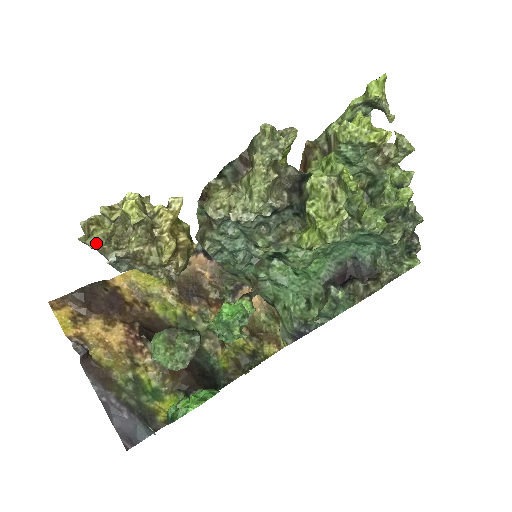
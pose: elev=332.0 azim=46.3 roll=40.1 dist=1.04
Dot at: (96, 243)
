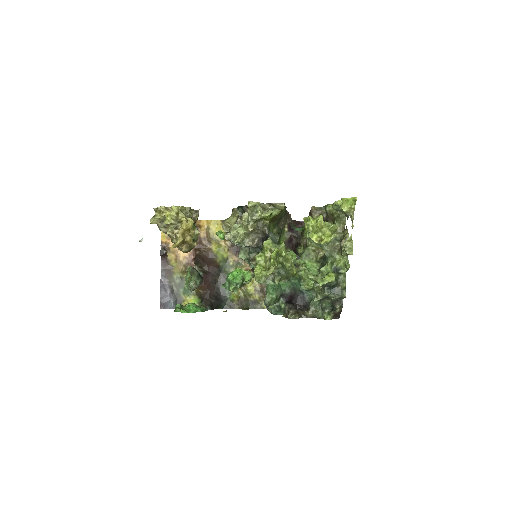
Dot at: (154, 221)
